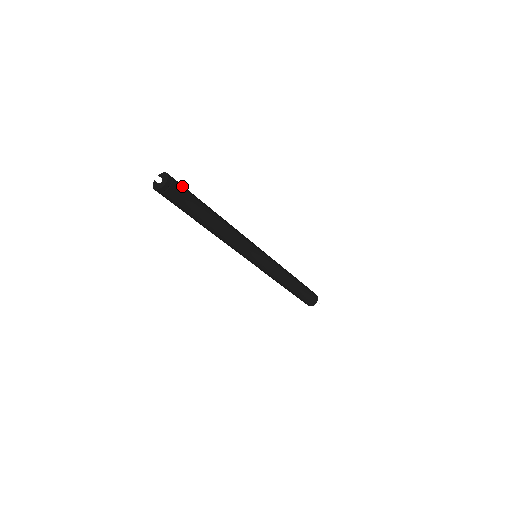
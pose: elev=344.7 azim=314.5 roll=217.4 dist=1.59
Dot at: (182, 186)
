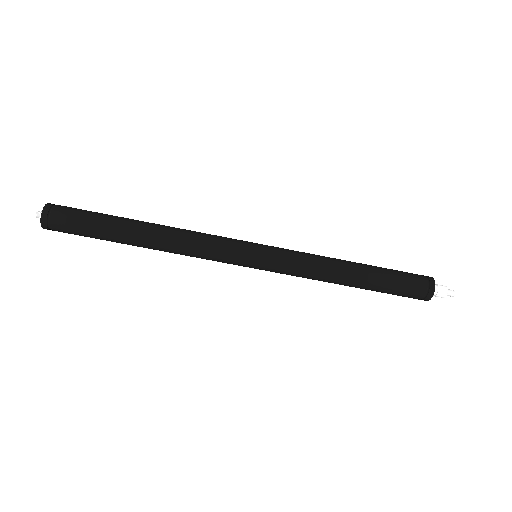
Dot at: (71, 211)
